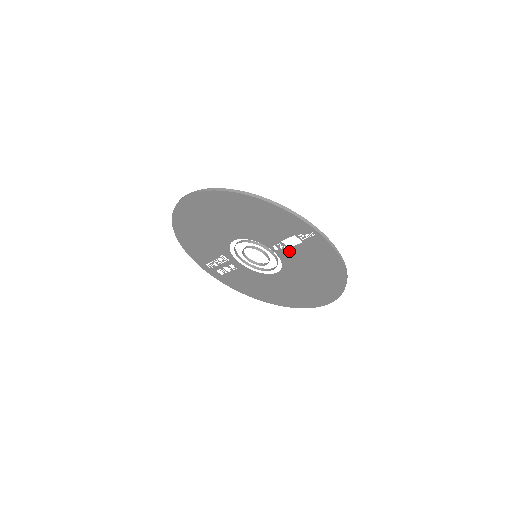
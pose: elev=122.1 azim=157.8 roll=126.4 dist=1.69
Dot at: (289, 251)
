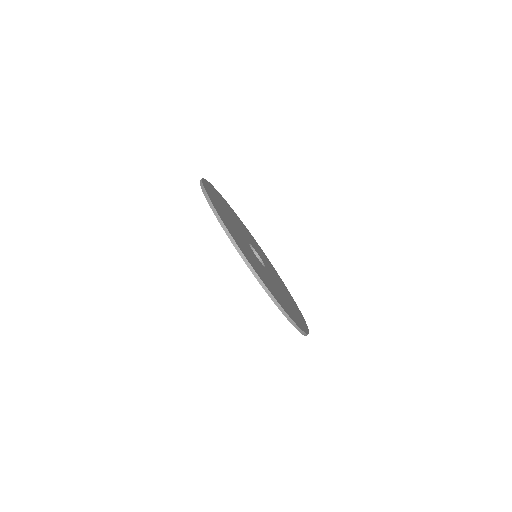
Dot at: occluded
